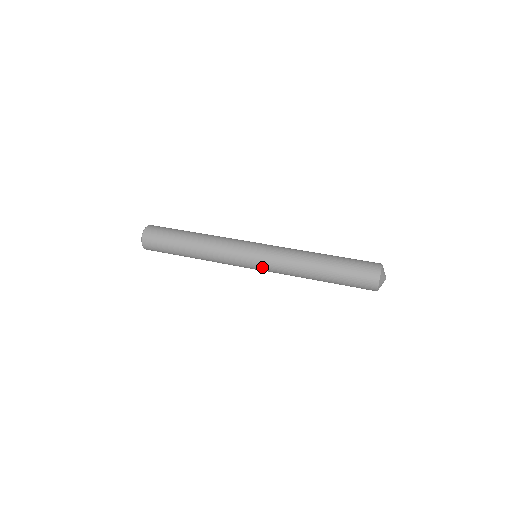
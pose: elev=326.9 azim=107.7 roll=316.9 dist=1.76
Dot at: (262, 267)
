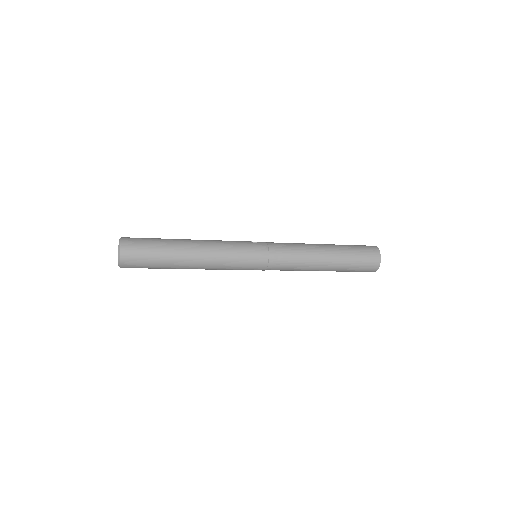
Dot at: (268, 269)
